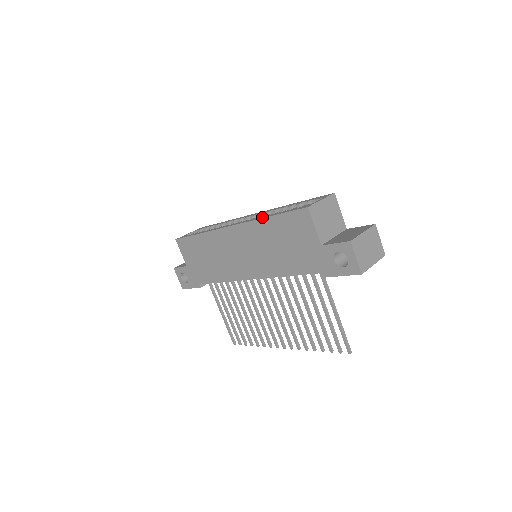
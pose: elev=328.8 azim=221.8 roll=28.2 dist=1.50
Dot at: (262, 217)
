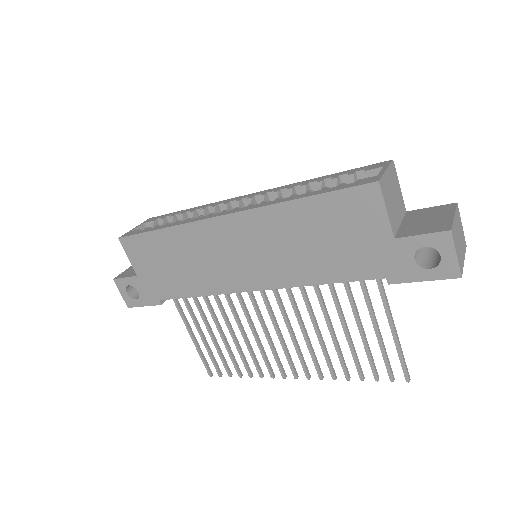
Dot at: (284, 199)
